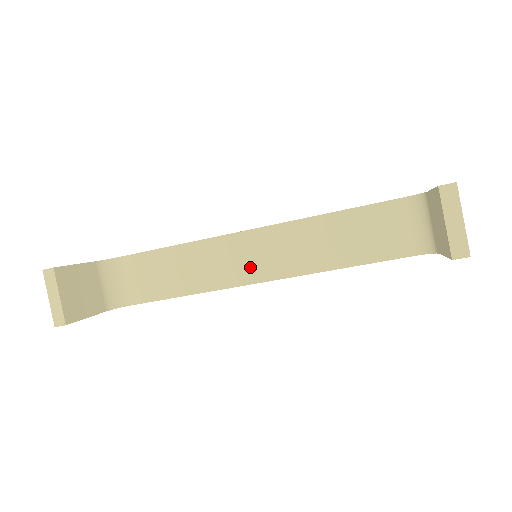
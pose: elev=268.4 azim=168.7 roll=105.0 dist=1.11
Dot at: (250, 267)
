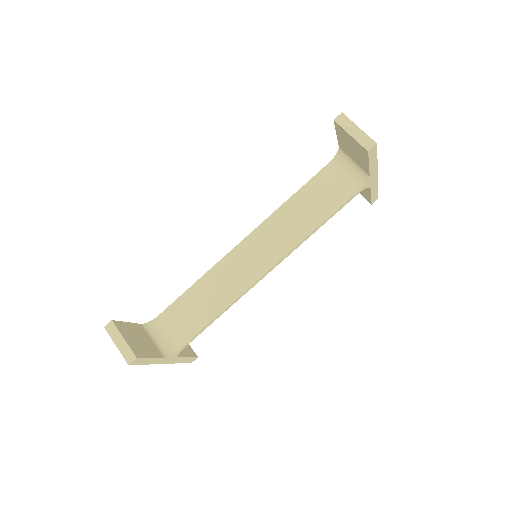
Dot at: (256, 265)
